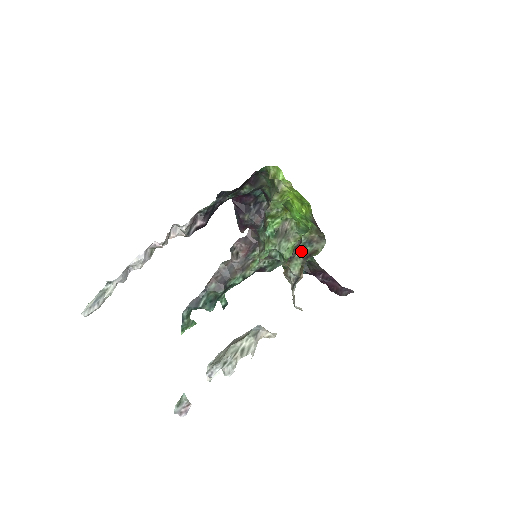
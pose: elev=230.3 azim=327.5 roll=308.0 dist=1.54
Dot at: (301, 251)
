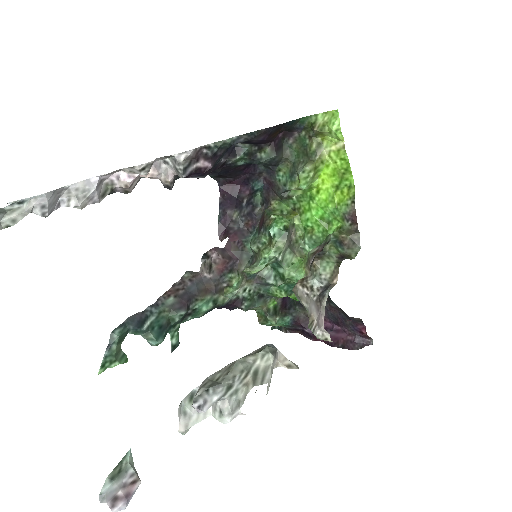
Dot at: (333, 249)
